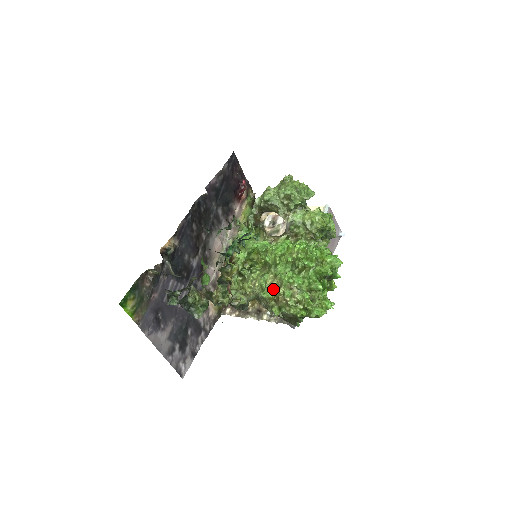
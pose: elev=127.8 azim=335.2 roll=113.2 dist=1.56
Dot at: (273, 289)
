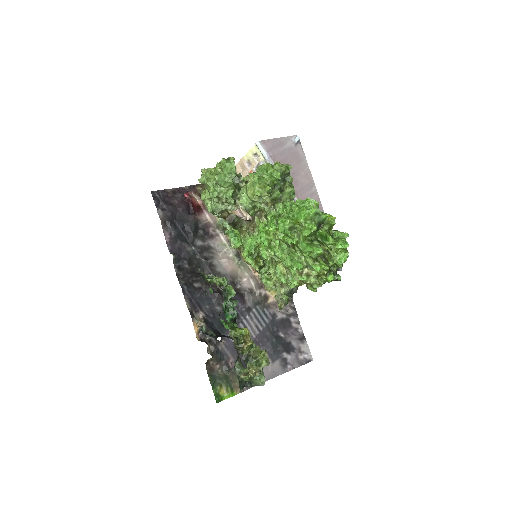
Dot at: (292, 276)
